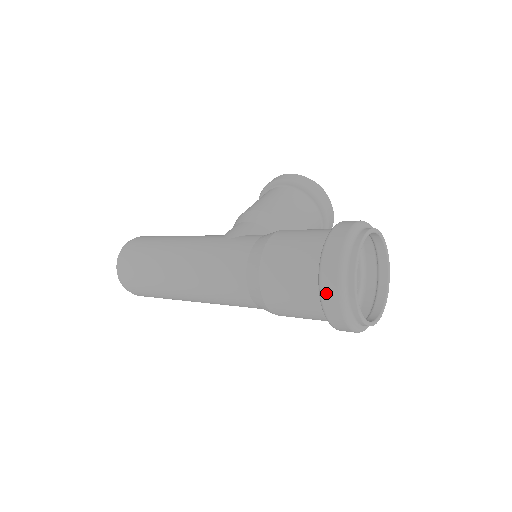
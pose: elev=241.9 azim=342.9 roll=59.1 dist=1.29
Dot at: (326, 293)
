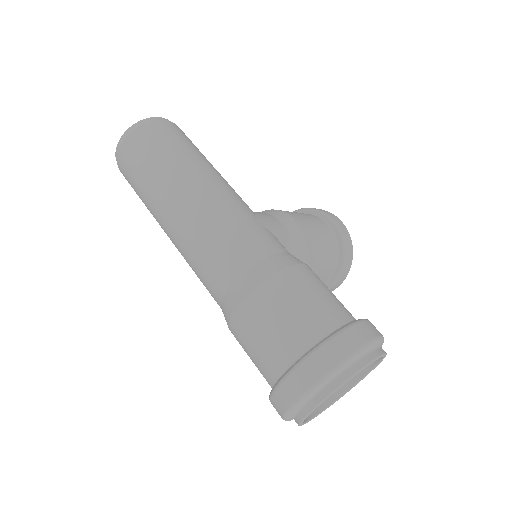
Dot at: (306, 369)
